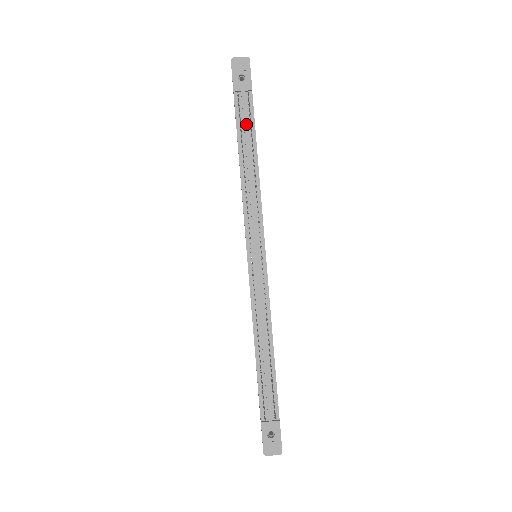
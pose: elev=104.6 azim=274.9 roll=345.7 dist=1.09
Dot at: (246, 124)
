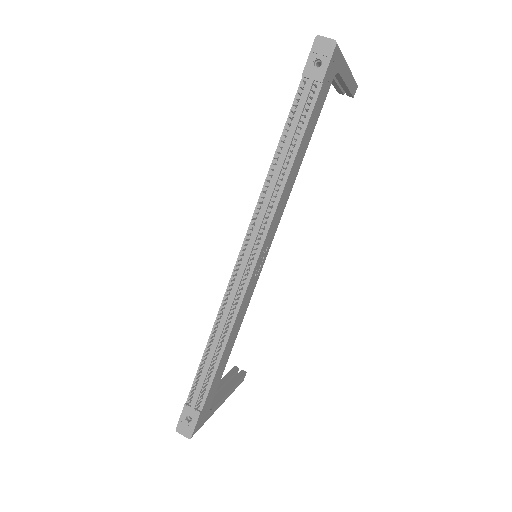
Dot at: (298, 119)
